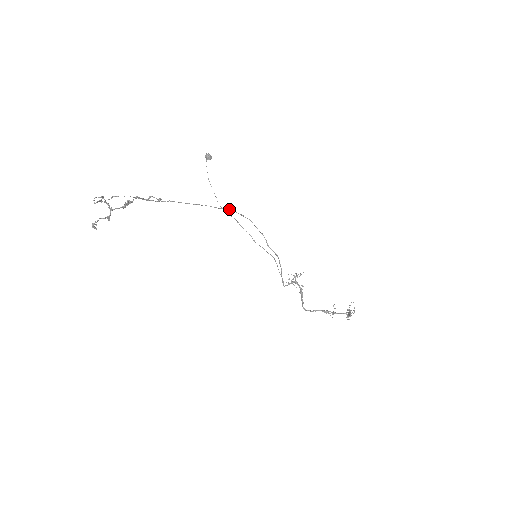
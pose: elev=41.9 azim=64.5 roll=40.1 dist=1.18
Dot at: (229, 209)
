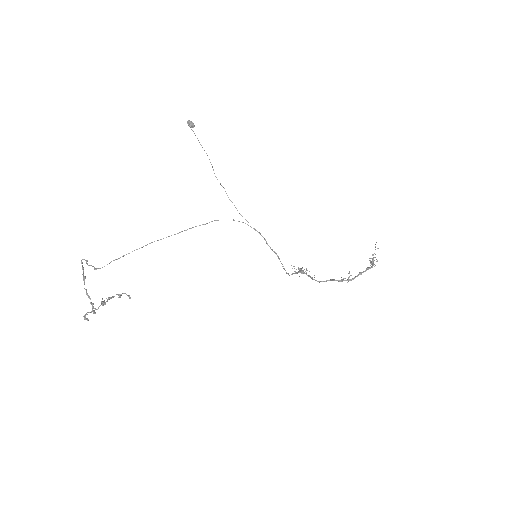
Dot at: (217, 220)
